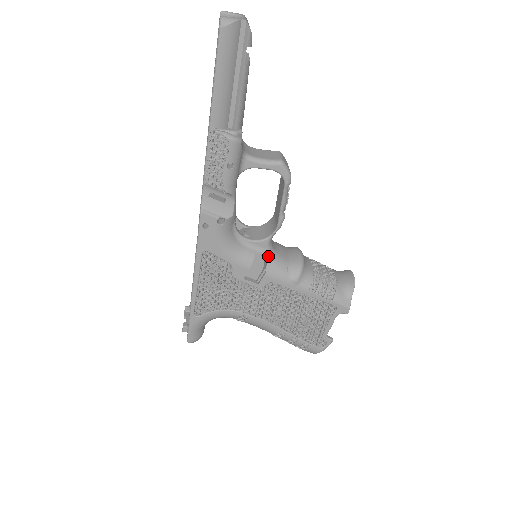
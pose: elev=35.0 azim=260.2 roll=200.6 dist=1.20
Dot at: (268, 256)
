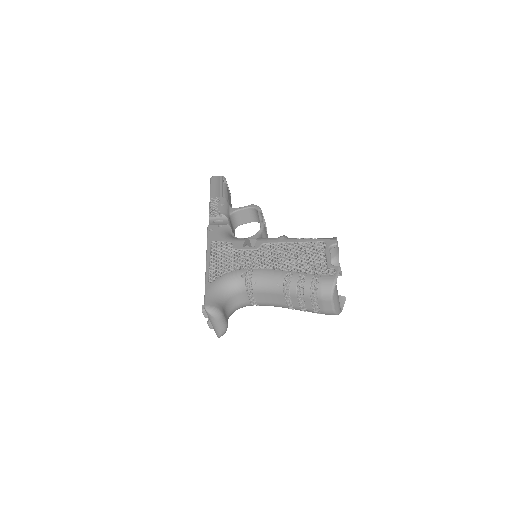
Dot at: occluded
